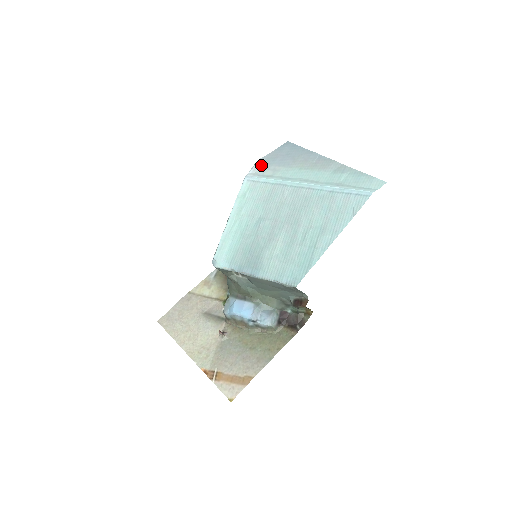
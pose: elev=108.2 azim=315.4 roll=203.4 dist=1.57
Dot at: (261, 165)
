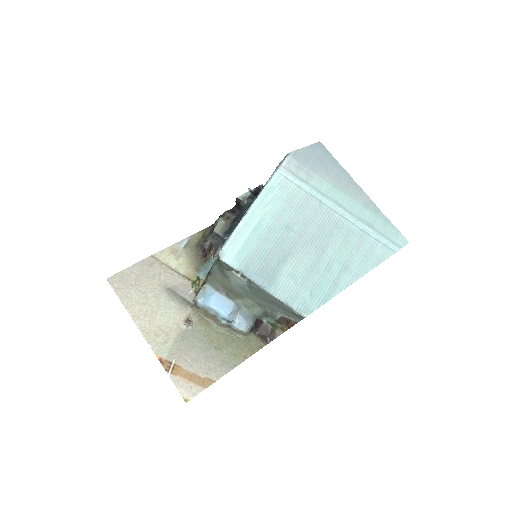
Dot at: (294, 160)
